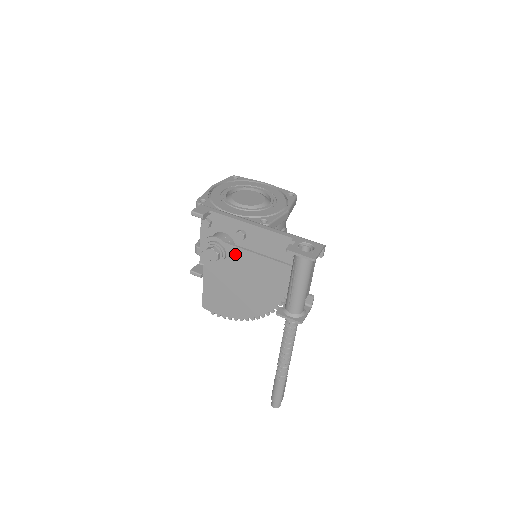
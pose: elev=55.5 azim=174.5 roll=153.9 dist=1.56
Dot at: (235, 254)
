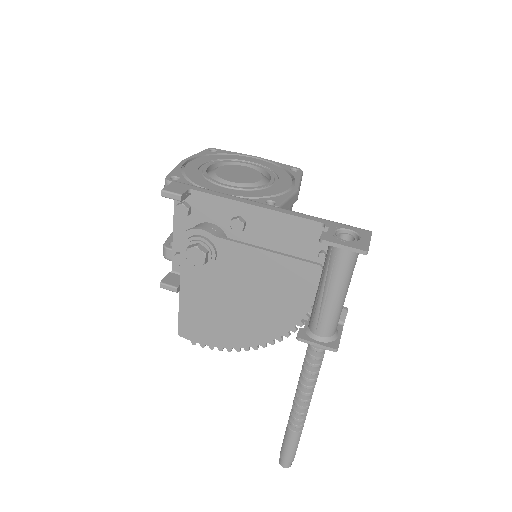
Dot at: (231, 253)
